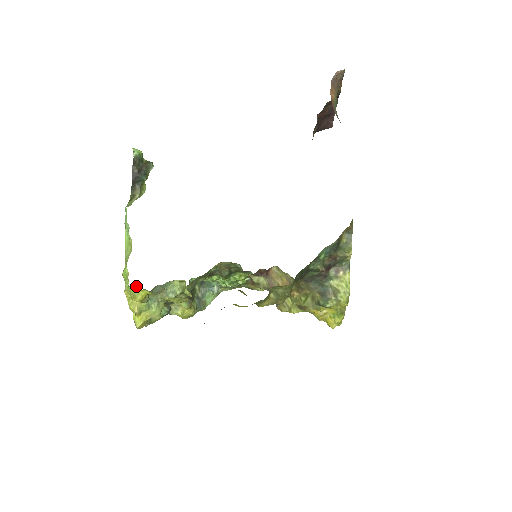
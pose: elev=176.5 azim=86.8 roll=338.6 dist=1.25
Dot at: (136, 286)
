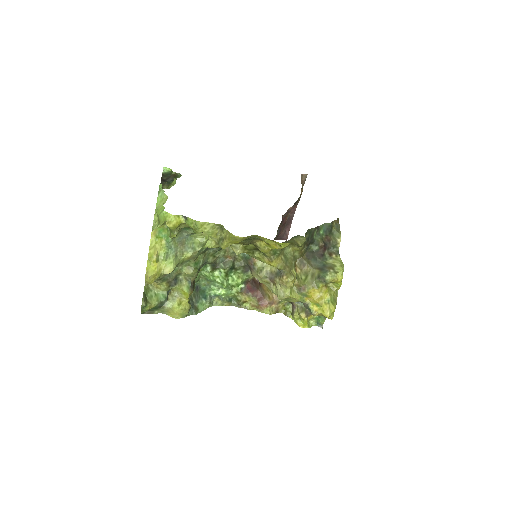
Dot at: (164, 229)
